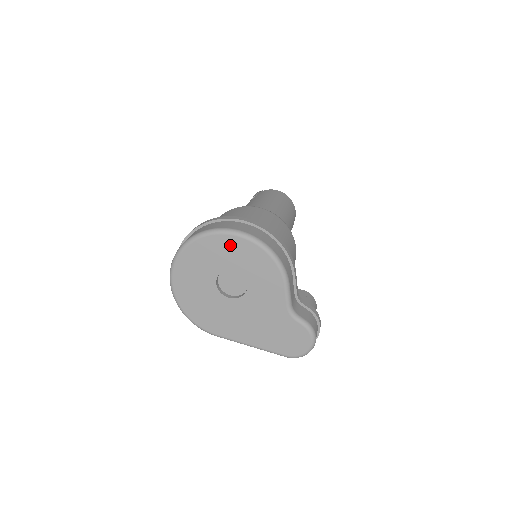
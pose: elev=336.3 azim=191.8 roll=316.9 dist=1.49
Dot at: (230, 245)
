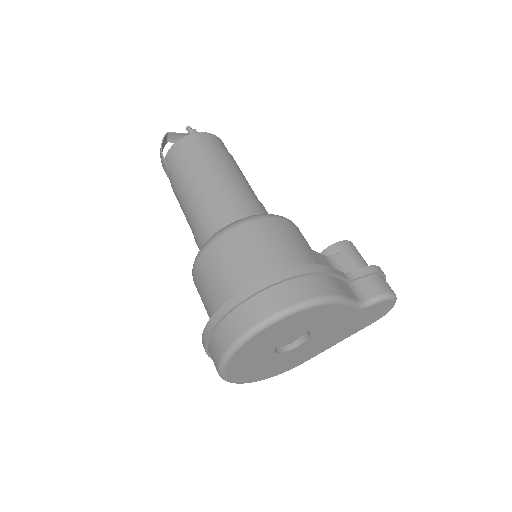
Dot at: (268, 334)
